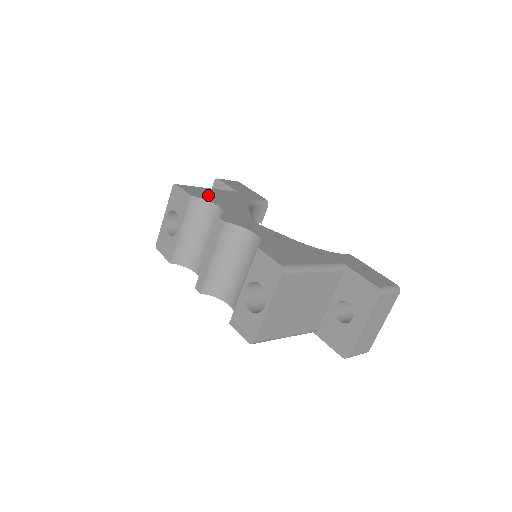
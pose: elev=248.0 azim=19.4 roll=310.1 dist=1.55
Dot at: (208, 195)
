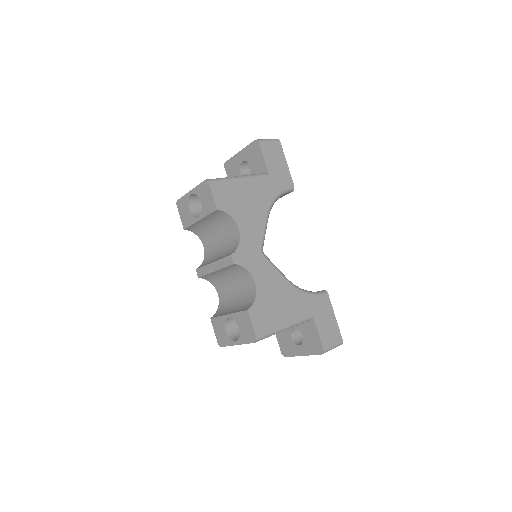
Dot at: (235, 200)
